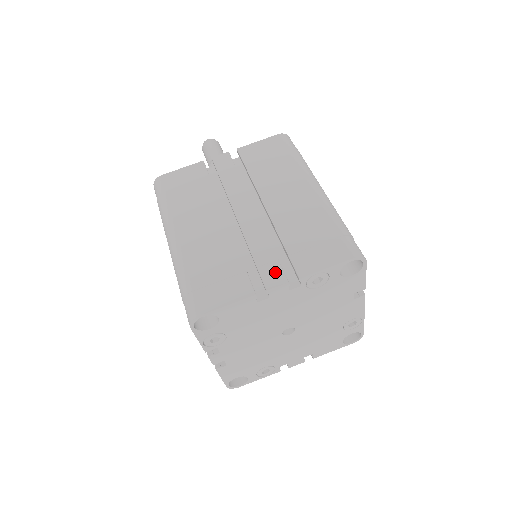
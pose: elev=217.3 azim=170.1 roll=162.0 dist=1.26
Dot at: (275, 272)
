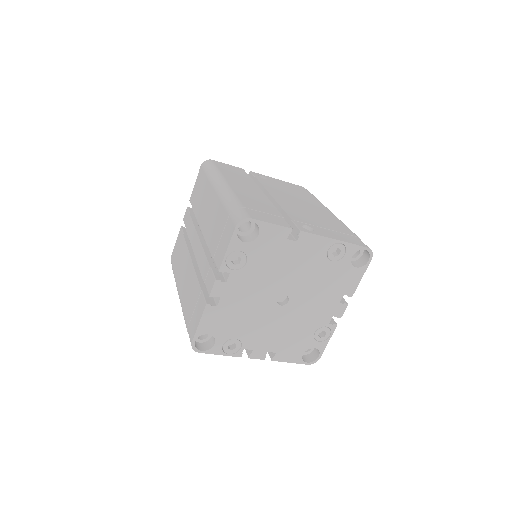
Dot at: (210, 278)
